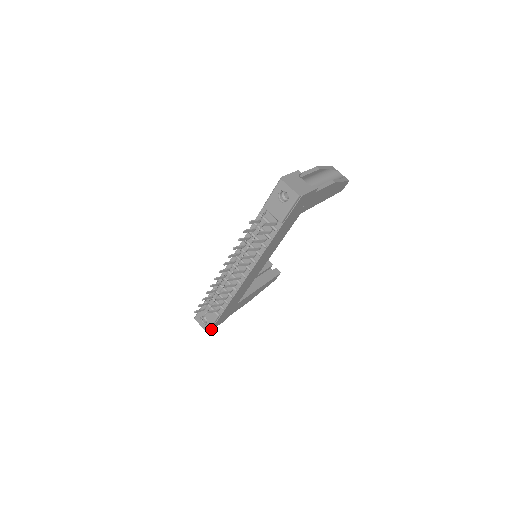
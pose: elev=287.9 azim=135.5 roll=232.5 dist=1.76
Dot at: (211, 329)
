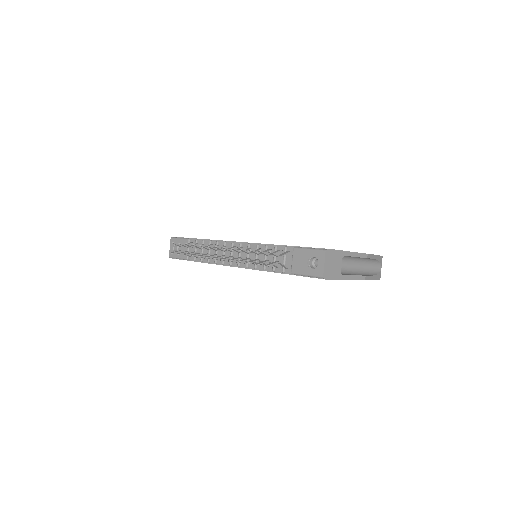
Dot at: (174, 258)
